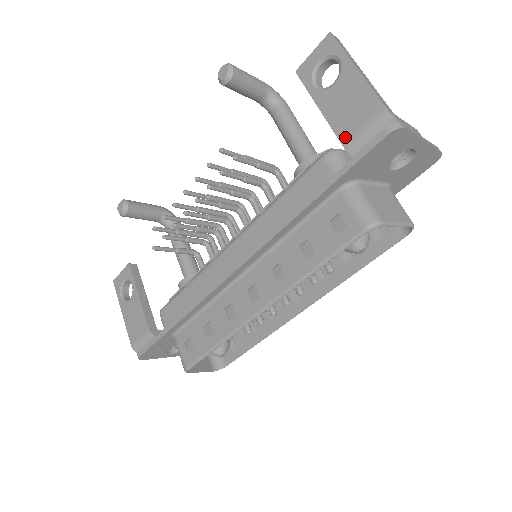
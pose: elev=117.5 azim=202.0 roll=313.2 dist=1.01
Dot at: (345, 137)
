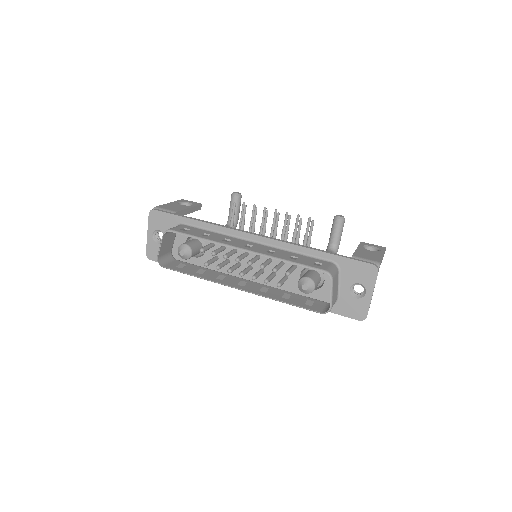
Dot at: (357, 255)
